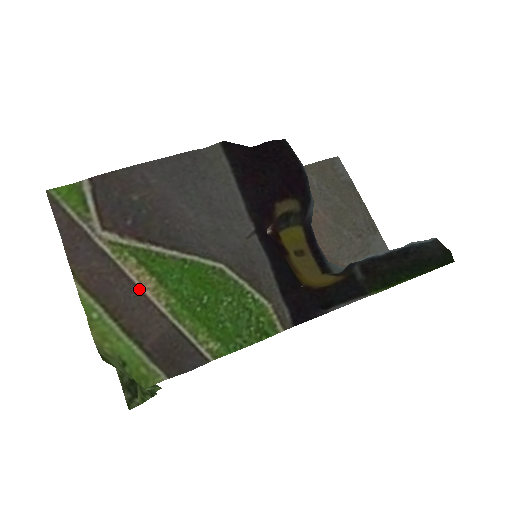
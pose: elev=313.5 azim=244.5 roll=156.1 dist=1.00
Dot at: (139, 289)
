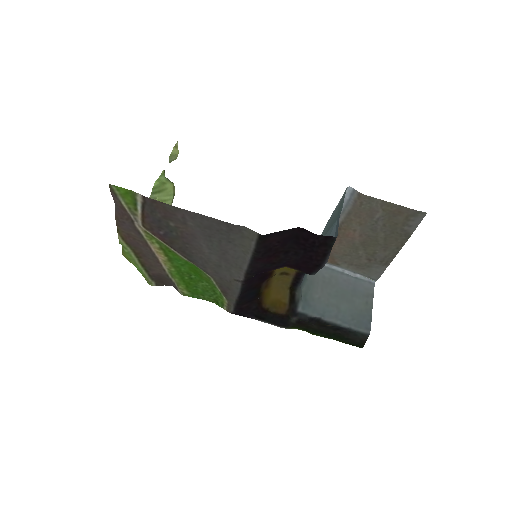
Dot at: (156, 256)
